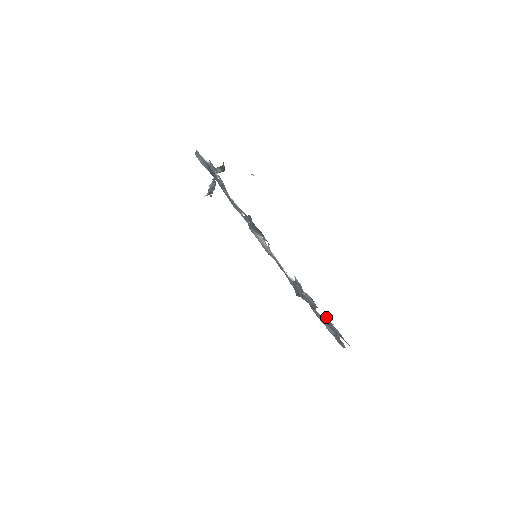
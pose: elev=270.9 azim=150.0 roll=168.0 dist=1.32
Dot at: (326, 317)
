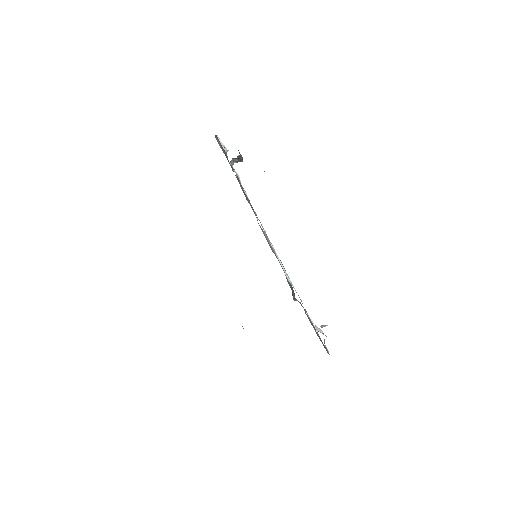
Dot at: occluded
